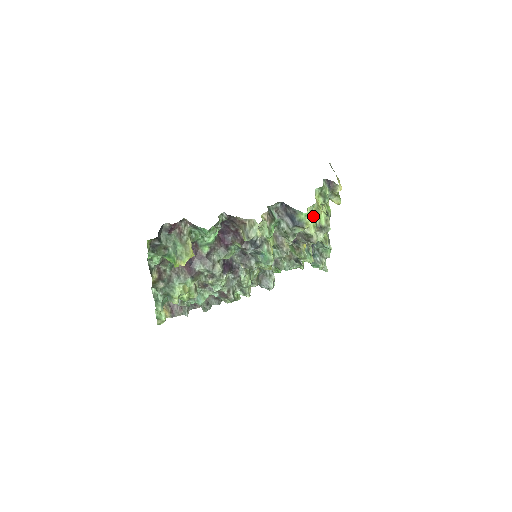
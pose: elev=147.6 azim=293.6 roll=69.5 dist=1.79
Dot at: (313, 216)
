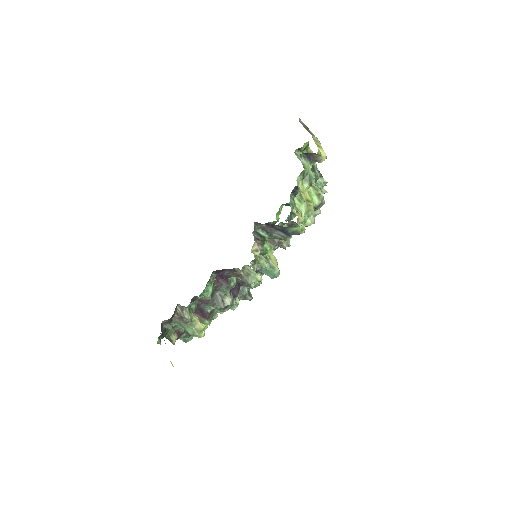
Dot at: (306, 220)
